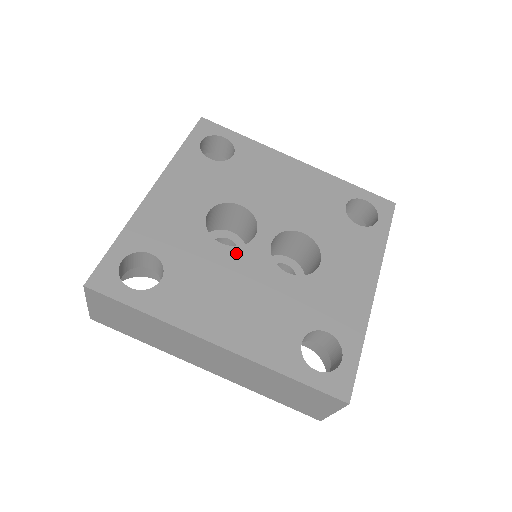
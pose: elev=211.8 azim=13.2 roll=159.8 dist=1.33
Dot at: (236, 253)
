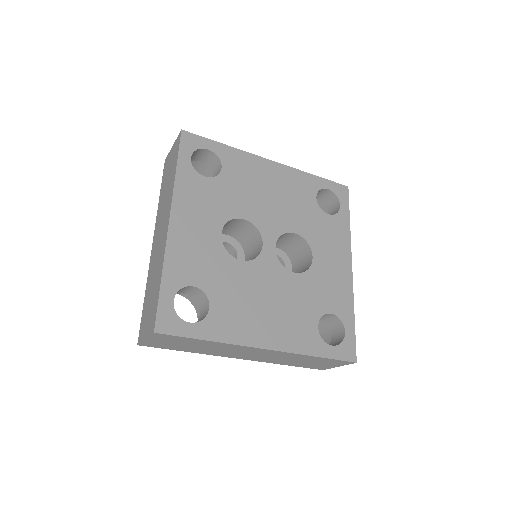
Dot at: (254, 266)
